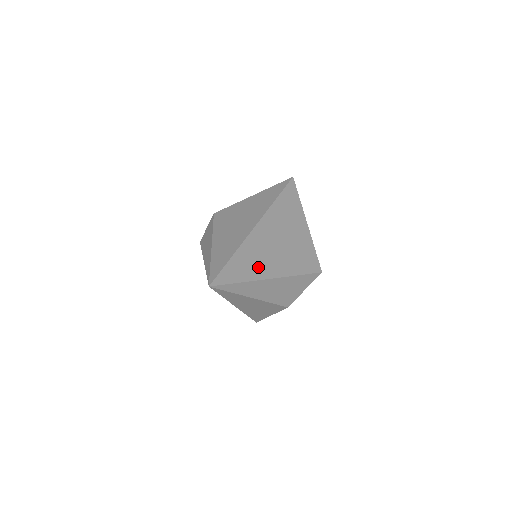
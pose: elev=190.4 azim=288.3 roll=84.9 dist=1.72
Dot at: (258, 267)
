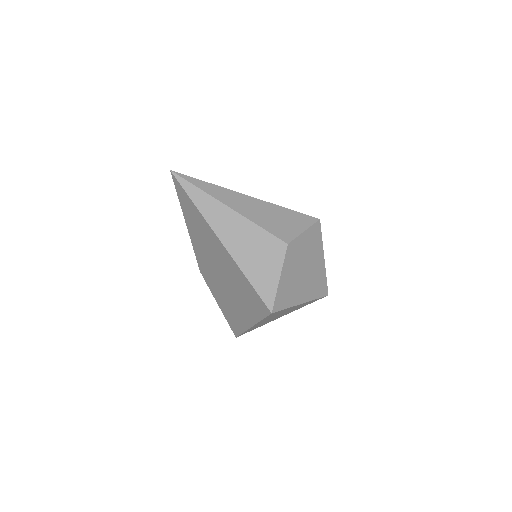
Dot at: occluded
